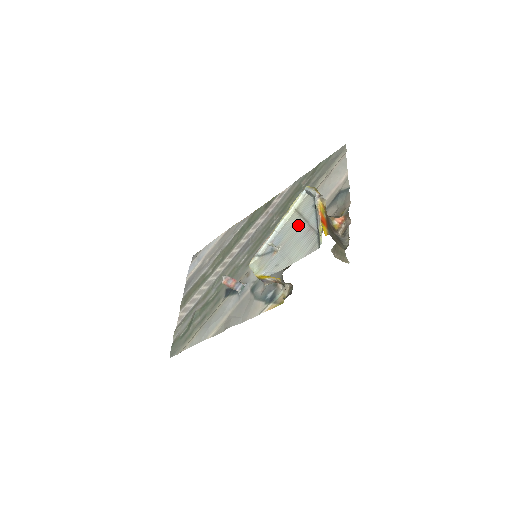
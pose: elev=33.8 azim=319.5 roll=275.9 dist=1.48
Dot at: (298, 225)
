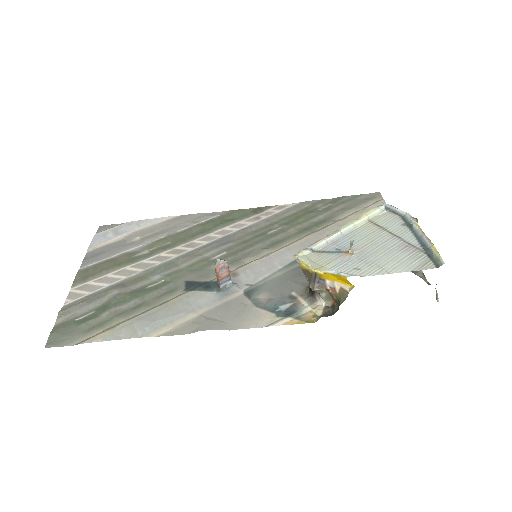
Dot at: (383, 236)
